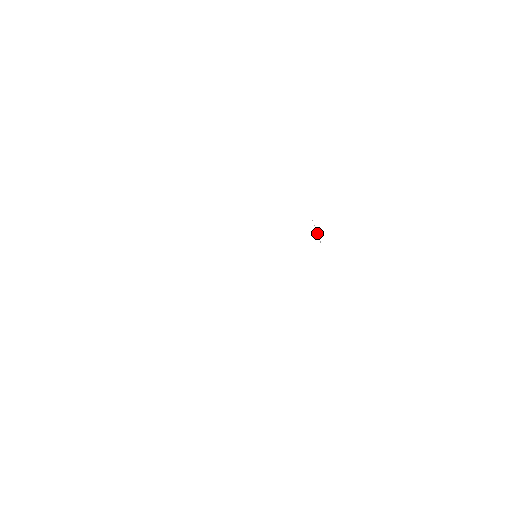
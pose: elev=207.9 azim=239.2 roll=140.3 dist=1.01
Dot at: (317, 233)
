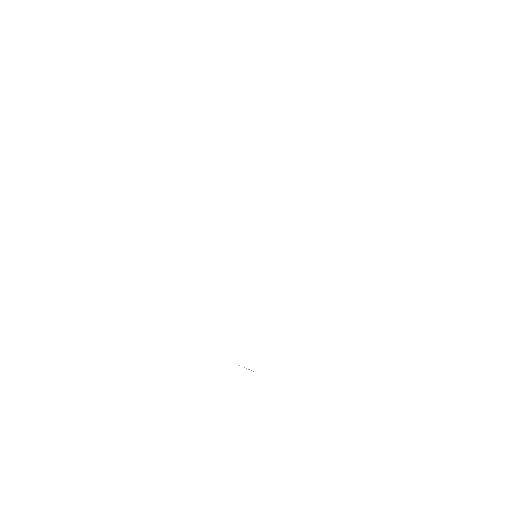
Dot at: occluded
